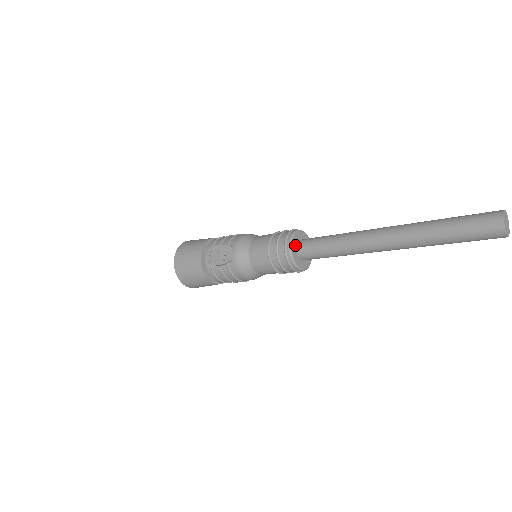
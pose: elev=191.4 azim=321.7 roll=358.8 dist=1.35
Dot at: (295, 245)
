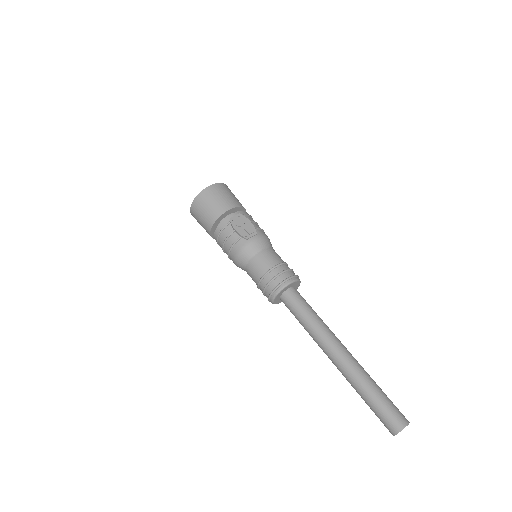
Dot at: (290, 286)
